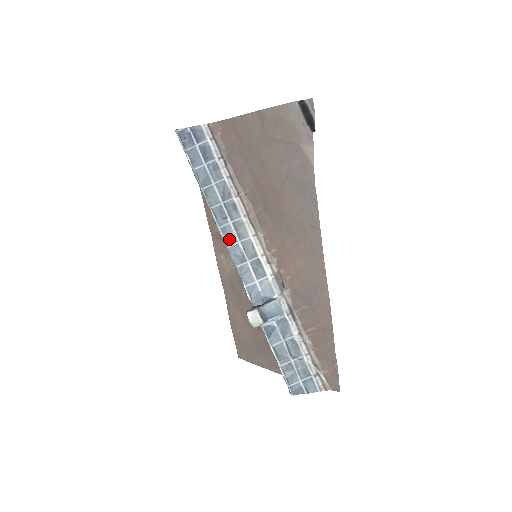
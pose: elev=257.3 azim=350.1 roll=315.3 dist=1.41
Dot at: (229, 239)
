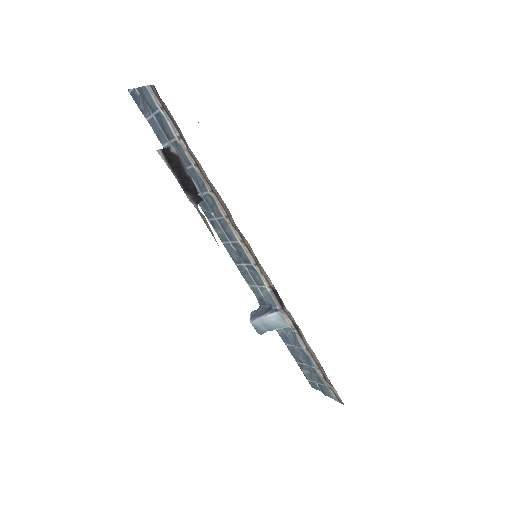
Dot at: (220, 235)
